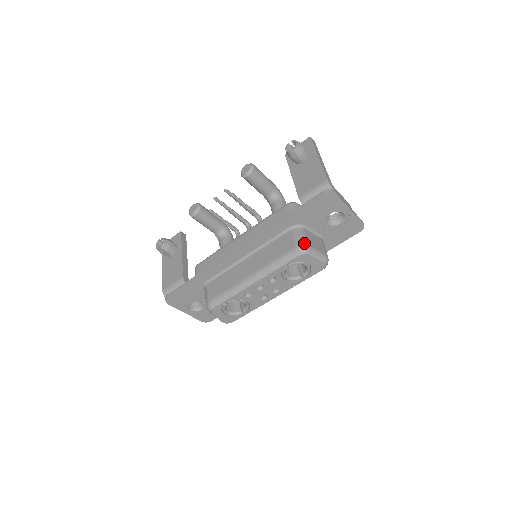
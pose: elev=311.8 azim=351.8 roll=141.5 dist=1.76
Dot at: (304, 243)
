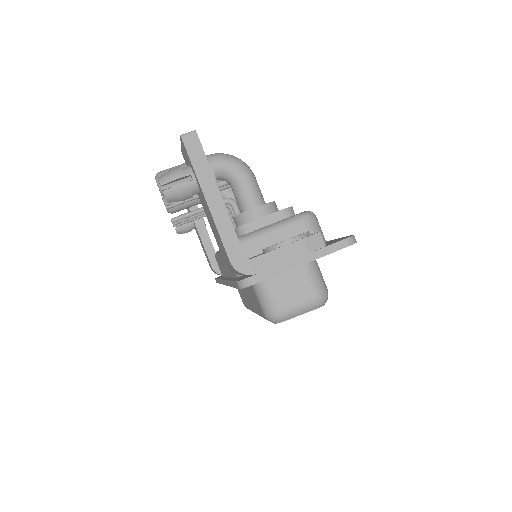
Dot at: (270, 312)
